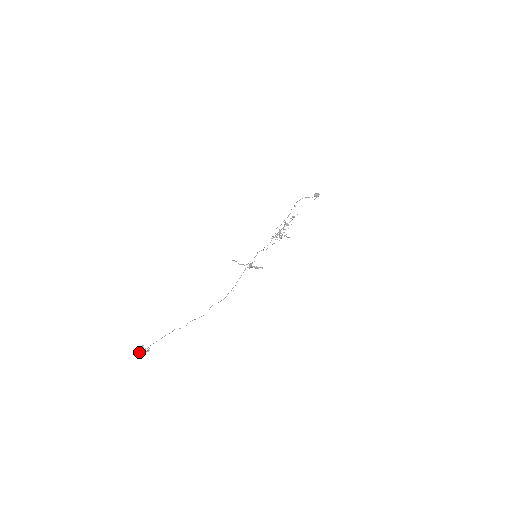
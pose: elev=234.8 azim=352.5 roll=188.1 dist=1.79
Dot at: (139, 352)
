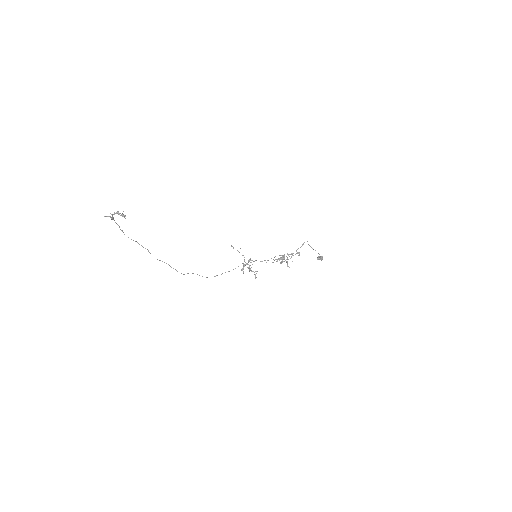
Dot at: (108, 216)
